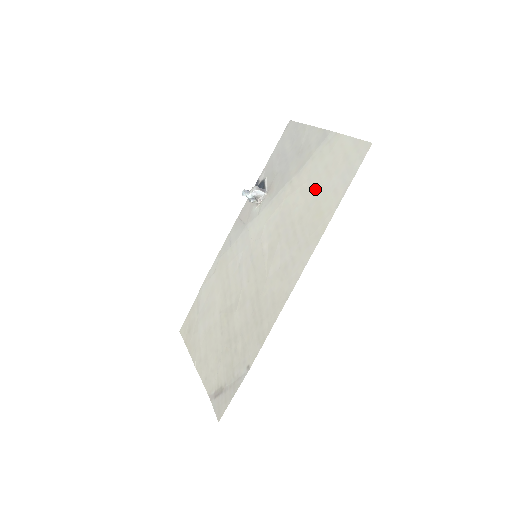
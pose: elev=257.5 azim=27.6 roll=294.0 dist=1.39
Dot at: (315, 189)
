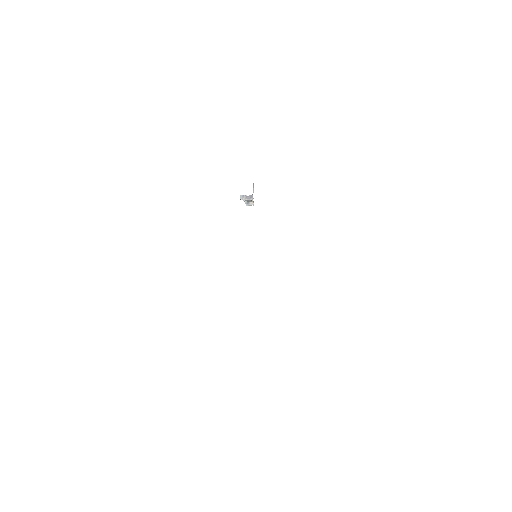
Dot at: occluded
